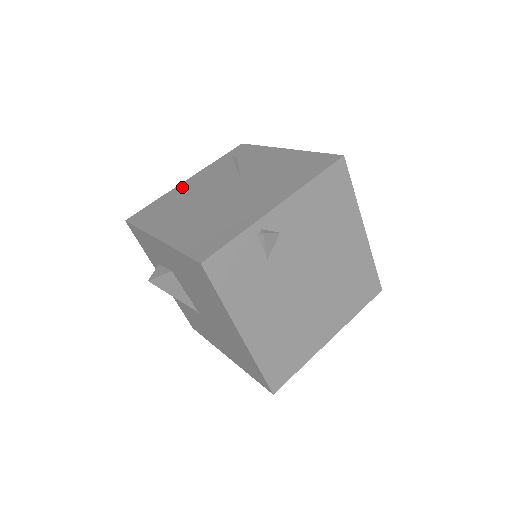
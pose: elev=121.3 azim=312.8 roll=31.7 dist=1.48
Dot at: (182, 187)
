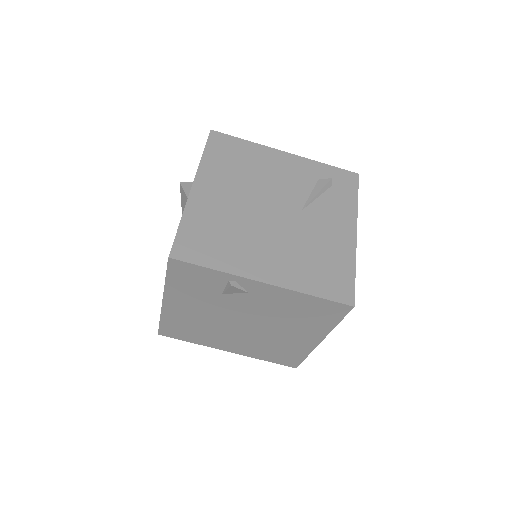
Dot at: (273, 156)
